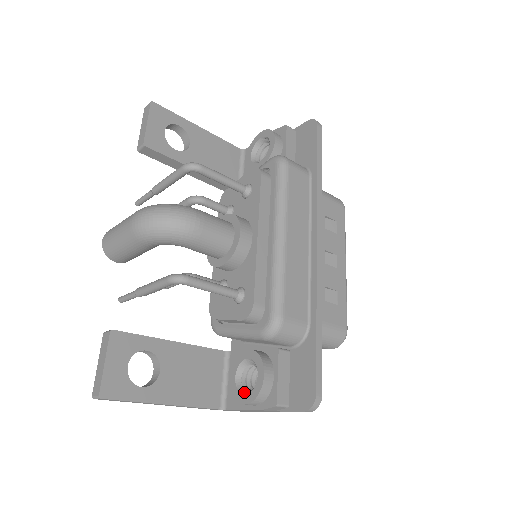
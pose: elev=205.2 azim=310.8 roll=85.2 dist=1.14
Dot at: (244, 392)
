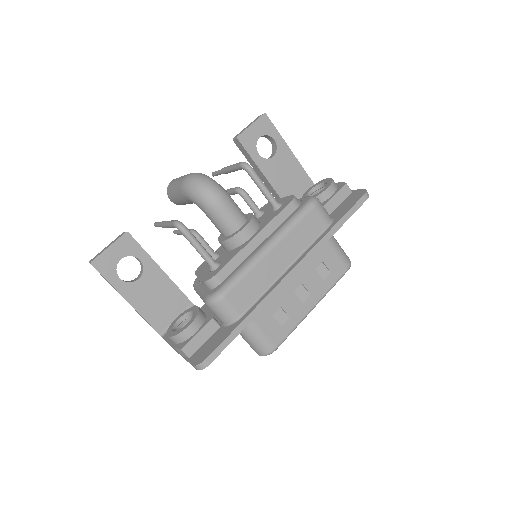
Dot at: (174, 330)
